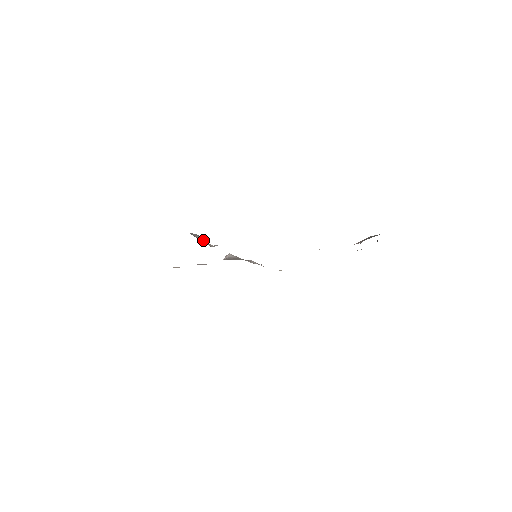
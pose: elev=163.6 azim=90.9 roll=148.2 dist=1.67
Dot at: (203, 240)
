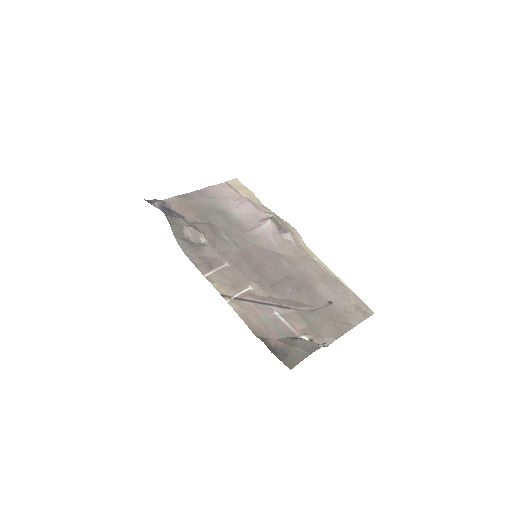
Dot at: (195, 235)
